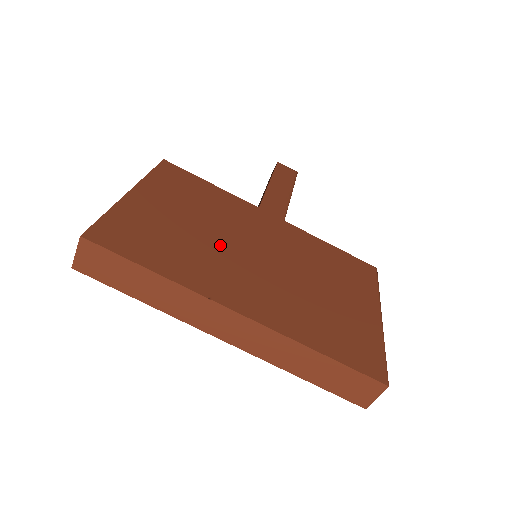
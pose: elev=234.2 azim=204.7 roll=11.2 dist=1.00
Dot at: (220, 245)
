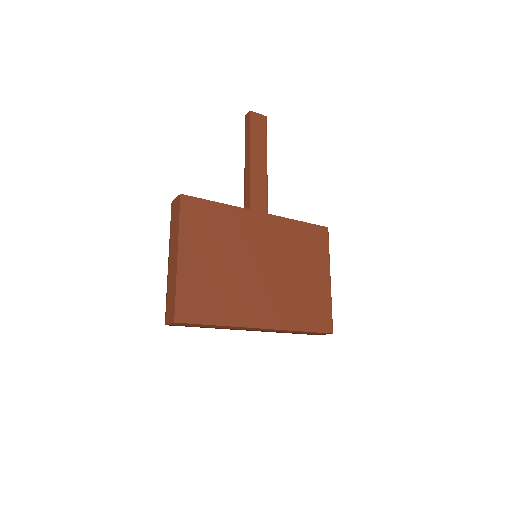
Dot at: (240, 275)
